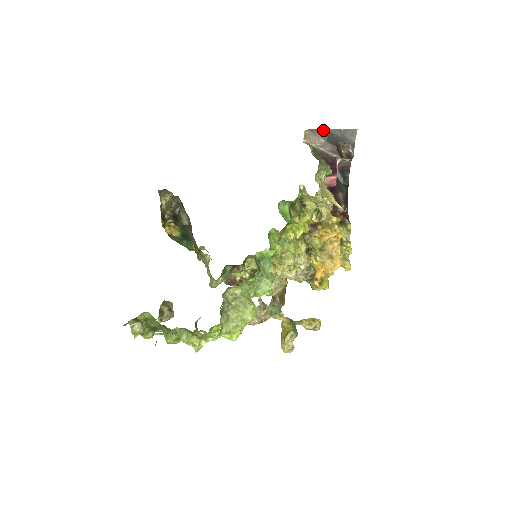
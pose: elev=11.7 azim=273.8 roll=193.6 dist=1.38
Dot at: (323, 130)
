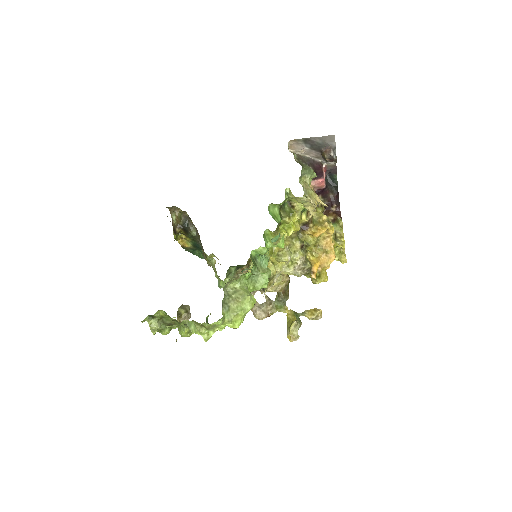
Dot at: (305, 139)
